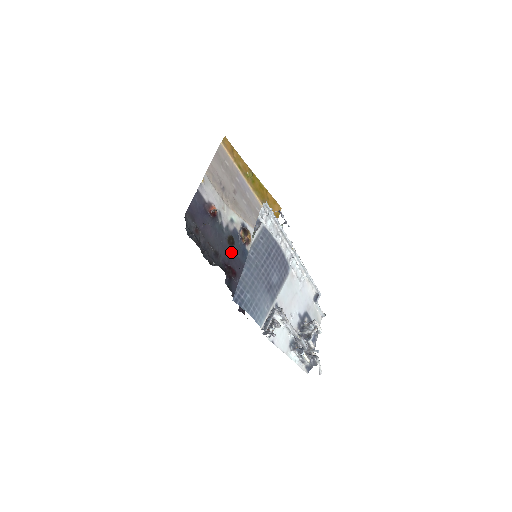
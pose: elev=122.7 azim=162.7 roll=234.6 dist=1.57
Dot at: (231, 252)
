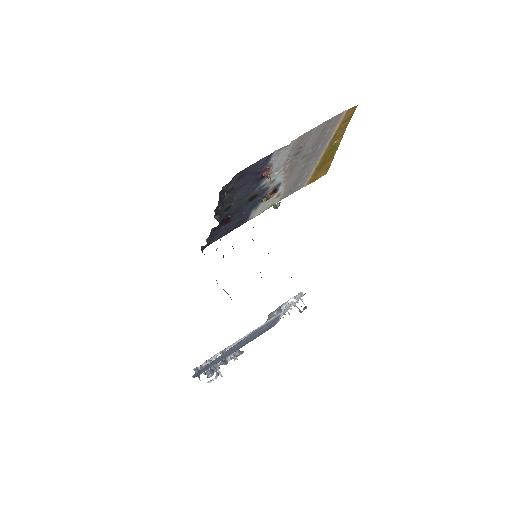
Dot at: (243, 205)
